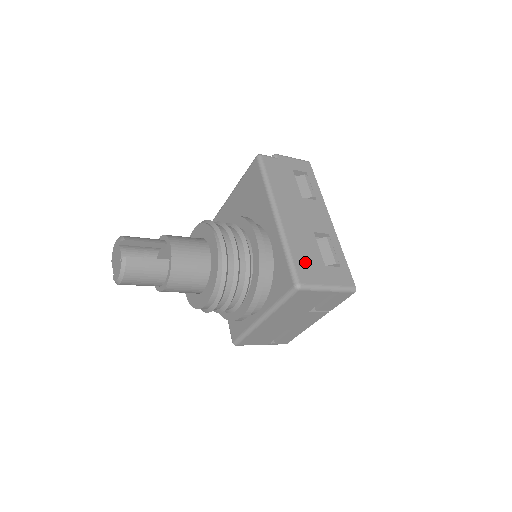
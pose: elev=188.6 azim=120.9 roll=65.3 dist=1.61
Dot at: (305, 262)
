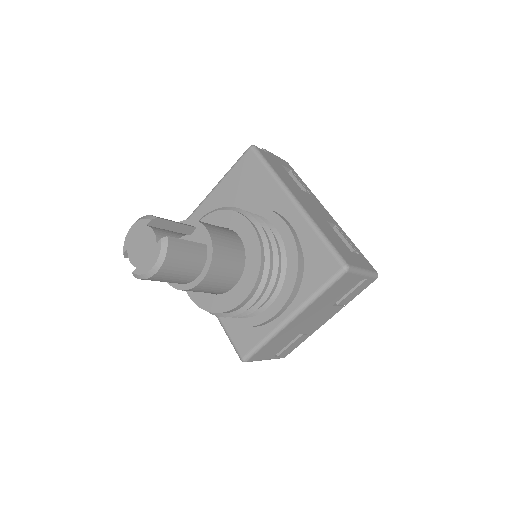
Dot at: (339, 246)
